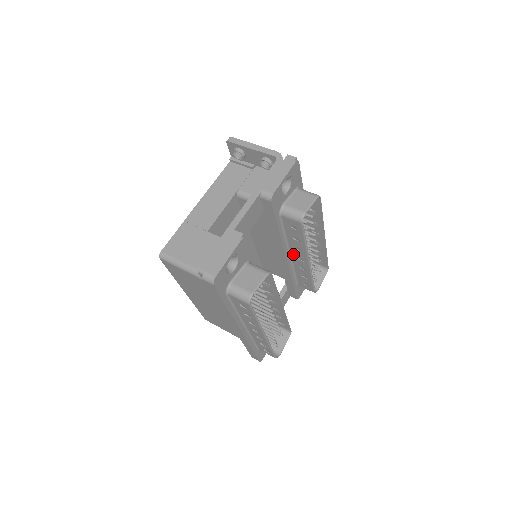
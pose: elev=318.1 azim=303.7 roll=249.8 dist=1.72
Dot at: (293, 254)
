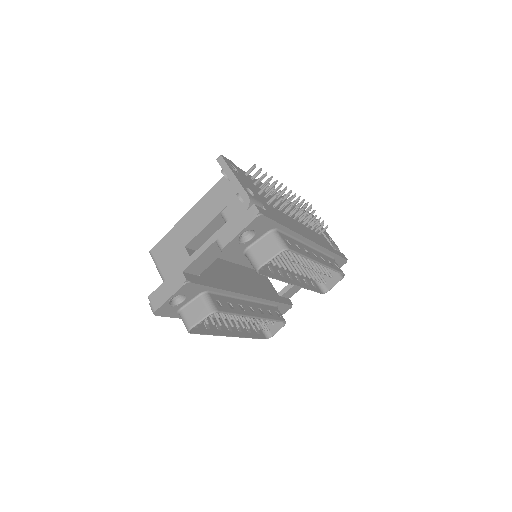
Dot at: (283, 271)
